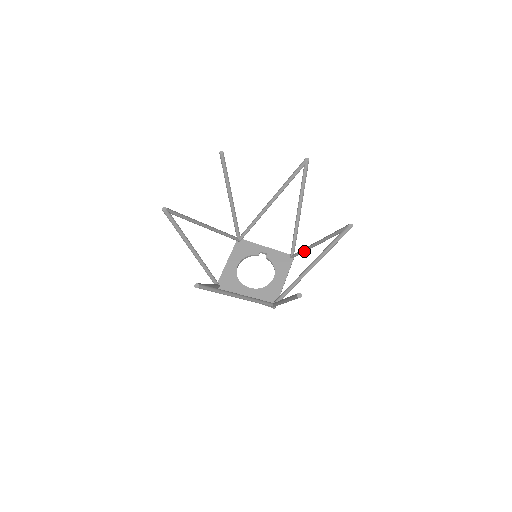
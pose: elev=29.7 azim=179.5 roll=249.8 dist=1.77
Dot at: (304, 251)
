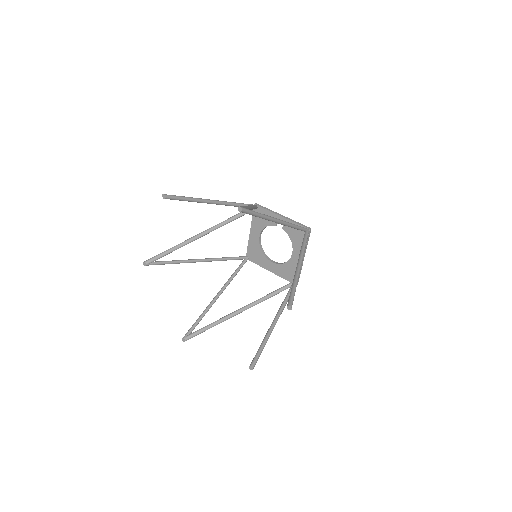
Dot at: occluded
